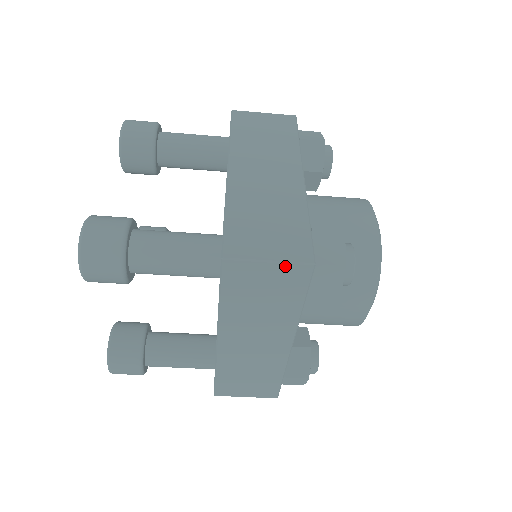
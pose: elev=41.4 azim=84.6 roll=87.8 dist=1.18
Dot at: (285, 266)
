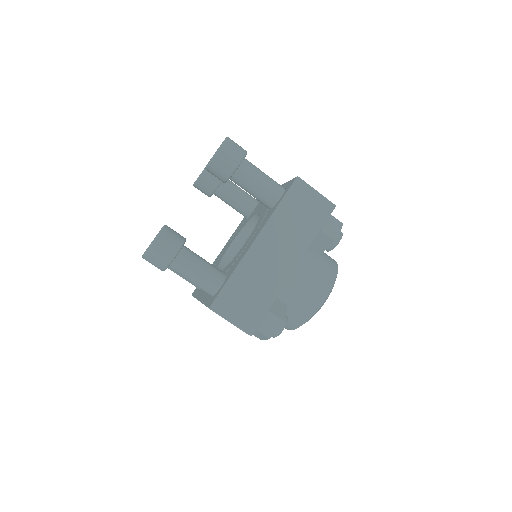
Dot at: (323, 199)
